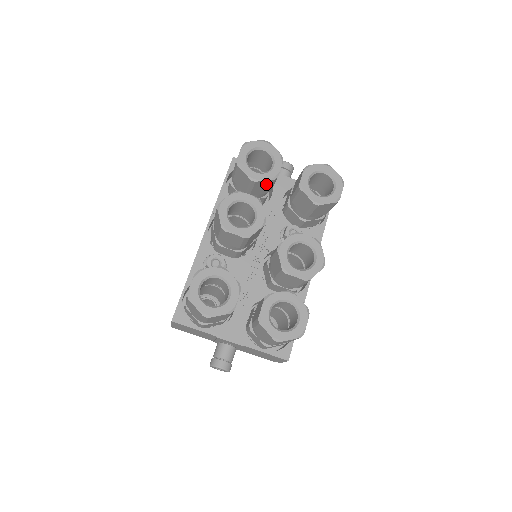
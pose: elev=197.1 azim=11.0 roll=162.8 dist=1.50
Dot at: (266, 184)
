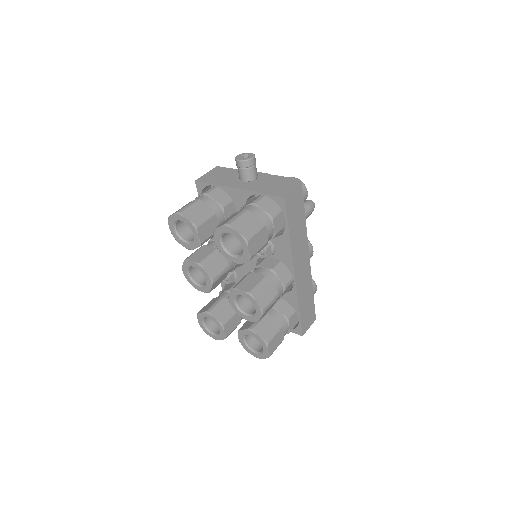
Dot at: occluded
